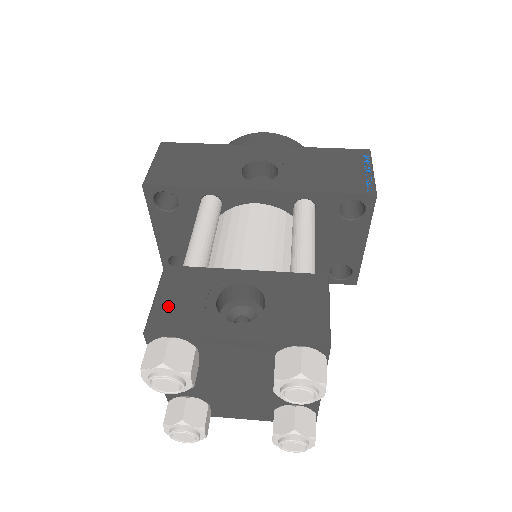
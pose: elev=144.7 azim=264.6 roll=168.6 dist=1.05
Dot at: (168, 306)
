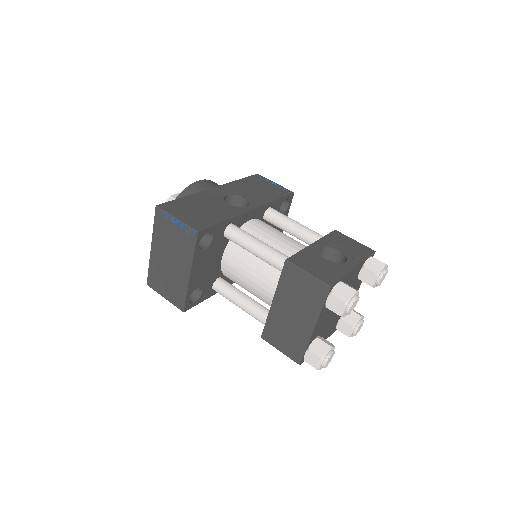
Dot at: (318, 272)
